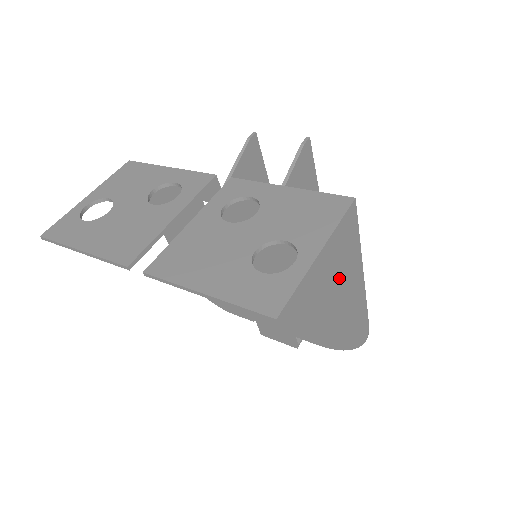
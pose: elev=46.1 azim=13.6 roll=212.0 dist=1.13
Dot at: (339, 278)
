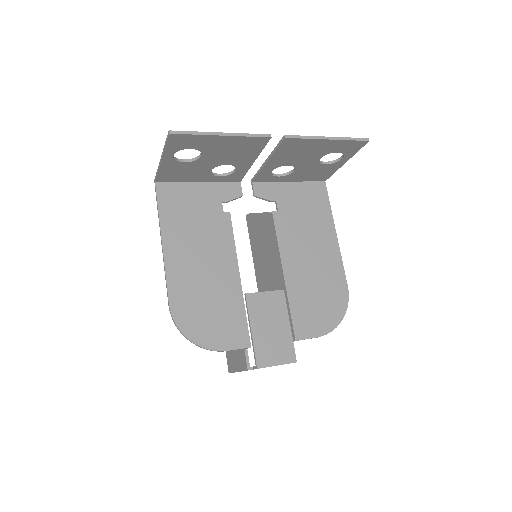
Dot at: (324, 240)
